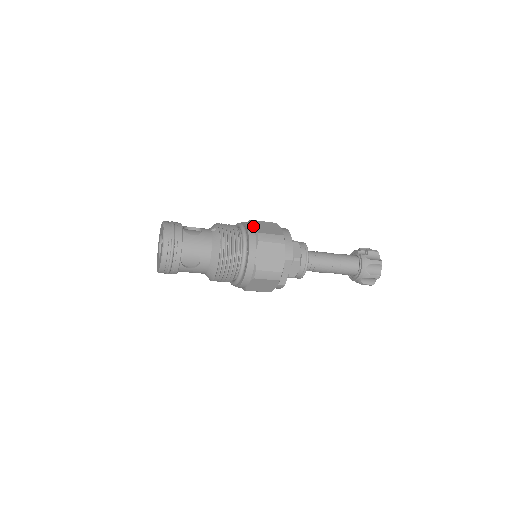
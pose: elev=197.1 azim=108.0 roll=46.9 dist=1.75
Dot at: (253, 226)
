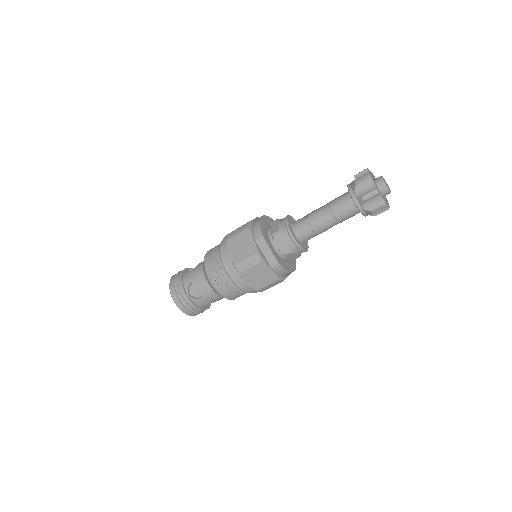
Dot at: occluded
